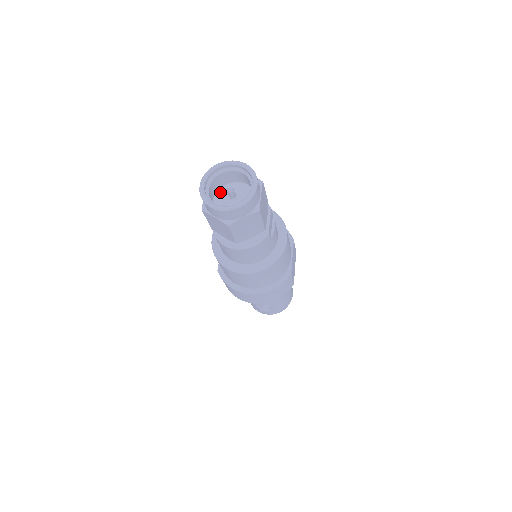
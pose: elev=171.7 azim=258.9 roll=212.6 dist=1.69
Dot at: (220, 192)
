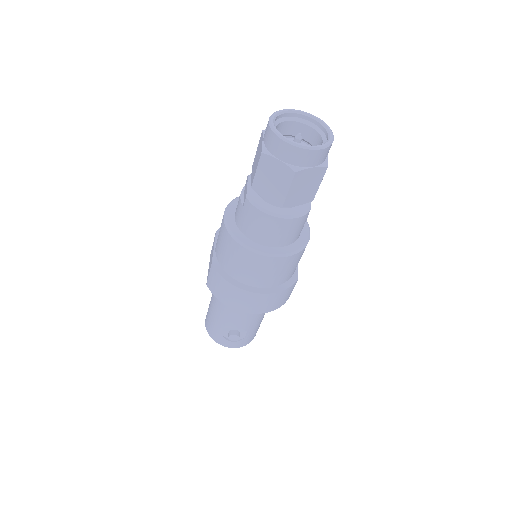
Dot at: occluded
